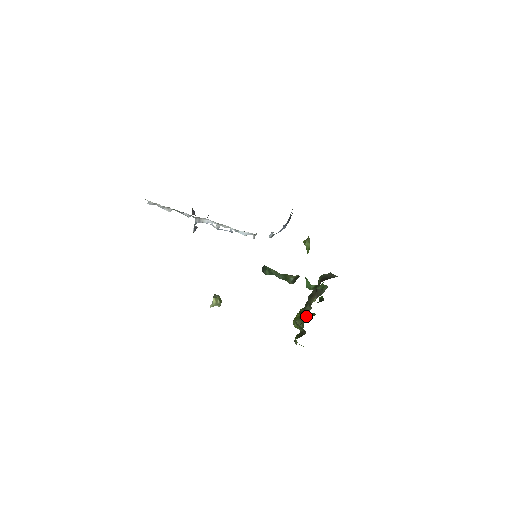
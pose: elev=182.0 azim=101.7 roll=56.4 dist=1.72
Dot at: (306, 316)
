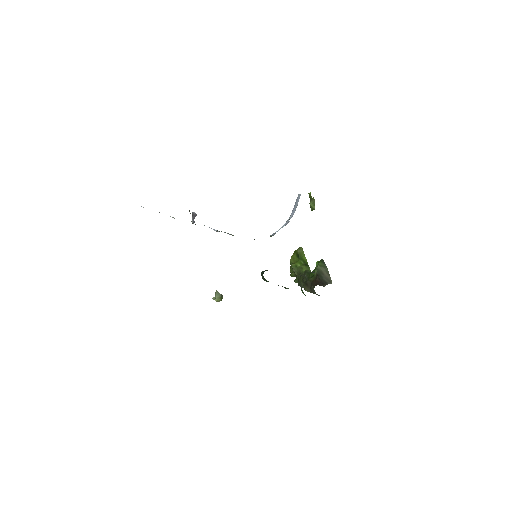
Dot at: (301, 269)
